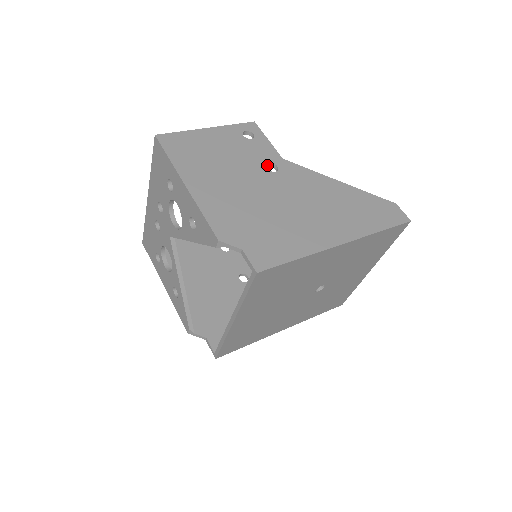
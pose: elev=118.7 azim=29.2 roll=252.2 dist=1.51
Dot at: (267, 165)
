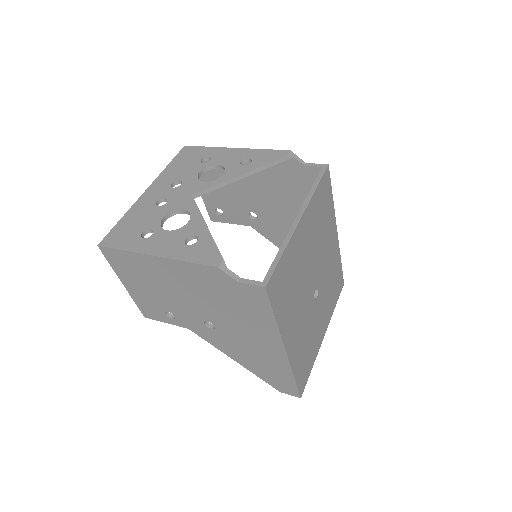
Dot at: (249, 213)
